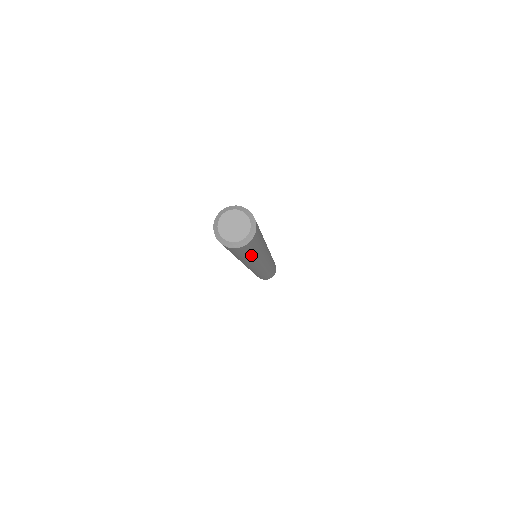
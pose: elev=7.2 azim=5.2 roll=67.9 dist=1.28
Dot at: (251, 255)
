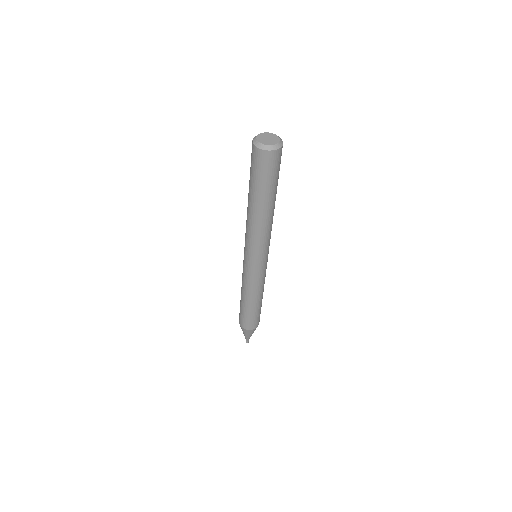
Dot at: (272, 191)
